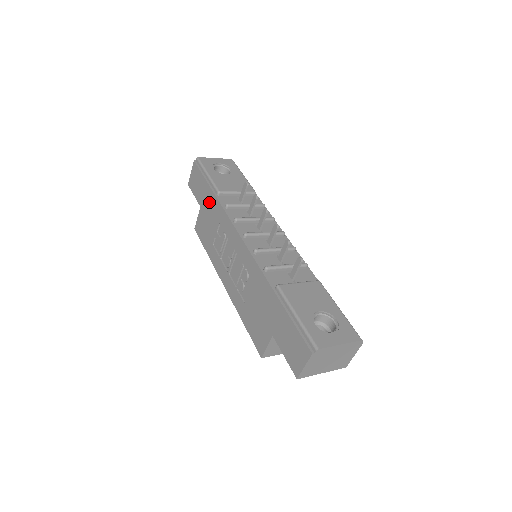
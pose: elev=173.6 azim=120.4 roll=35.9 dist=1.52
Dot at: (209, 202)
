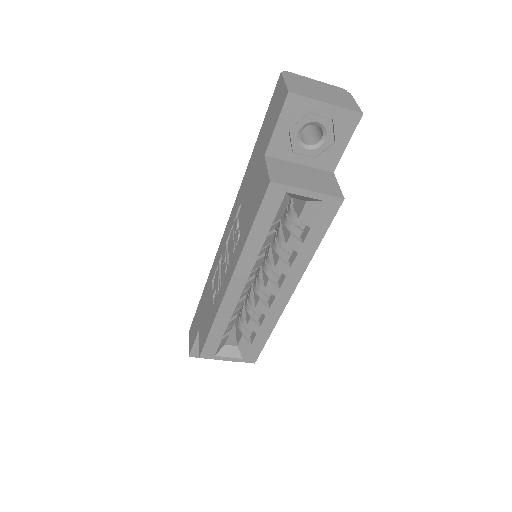
Dot at: (203, 302)
